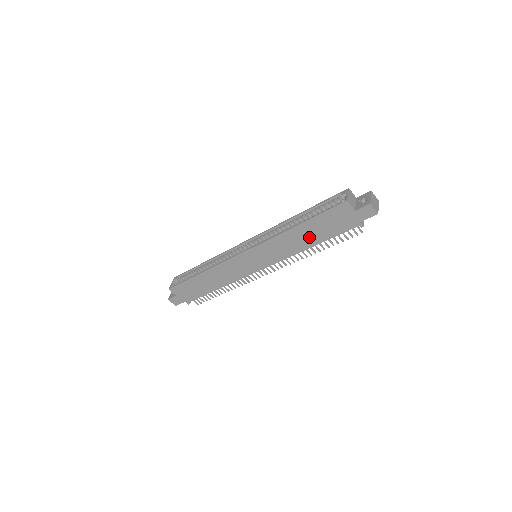
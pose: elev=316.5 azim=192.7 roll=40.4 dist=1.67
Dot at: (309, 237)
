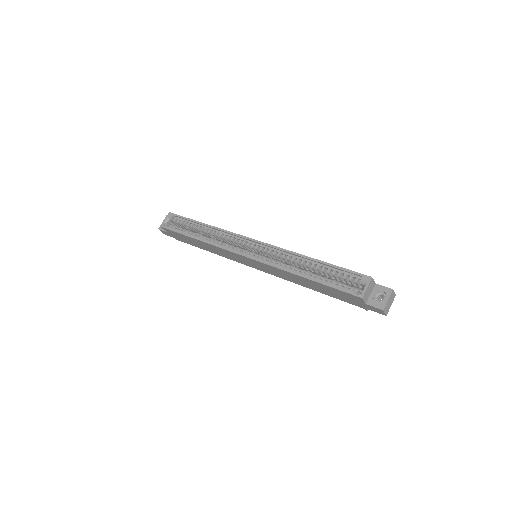
Dot at: (312, 286)
